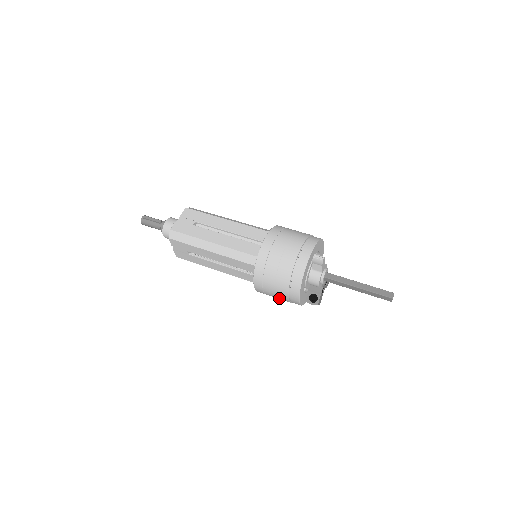
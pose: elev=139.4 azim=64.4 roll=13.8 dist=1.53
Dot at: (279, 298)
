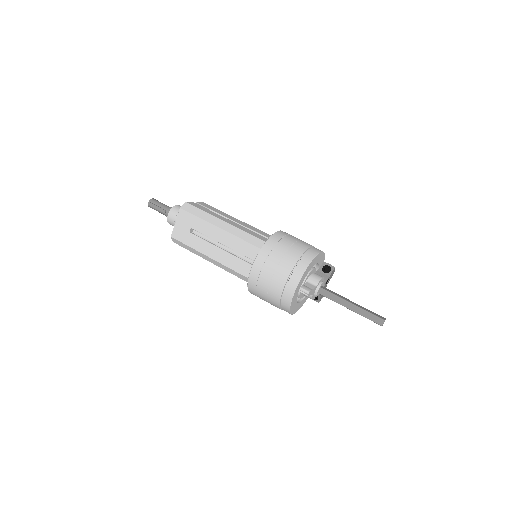
Dot at: occluded
